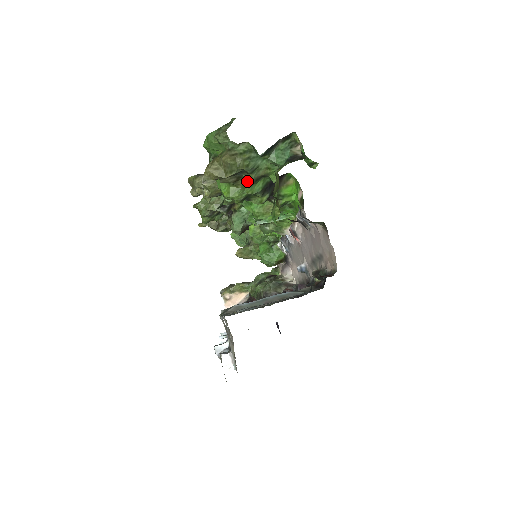
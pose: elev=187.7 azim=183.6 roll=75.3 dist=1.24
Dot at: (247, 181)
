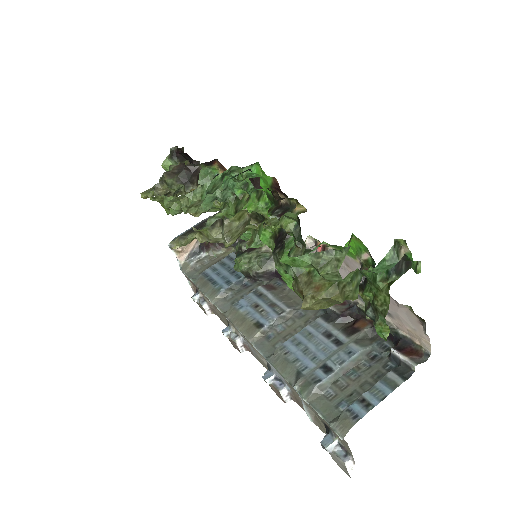
Dot at: occluded
